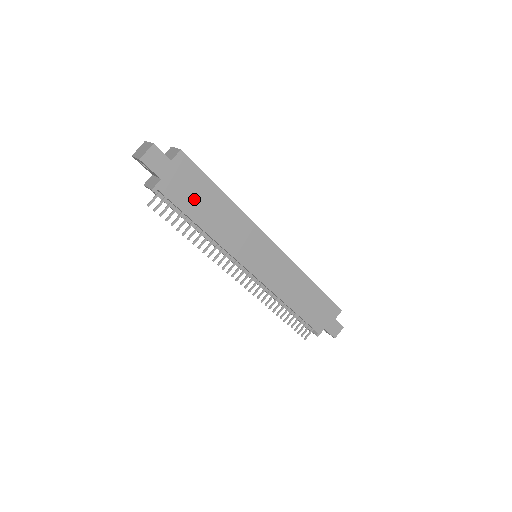
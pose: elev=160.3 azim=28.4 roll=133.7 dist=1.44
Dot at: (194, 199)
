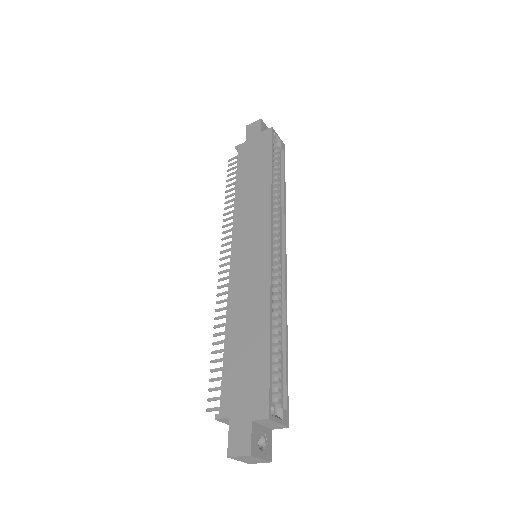
Dot at: (250, 164)
